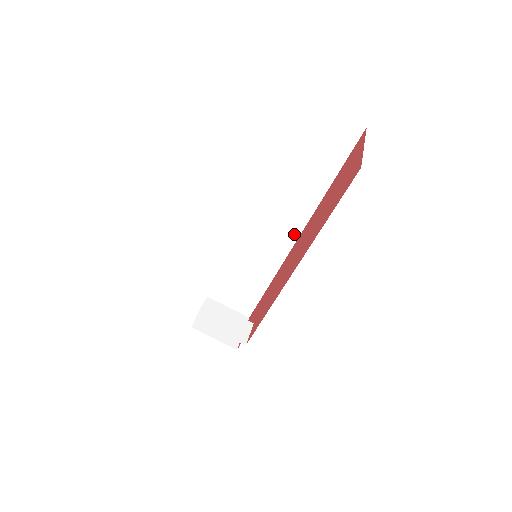
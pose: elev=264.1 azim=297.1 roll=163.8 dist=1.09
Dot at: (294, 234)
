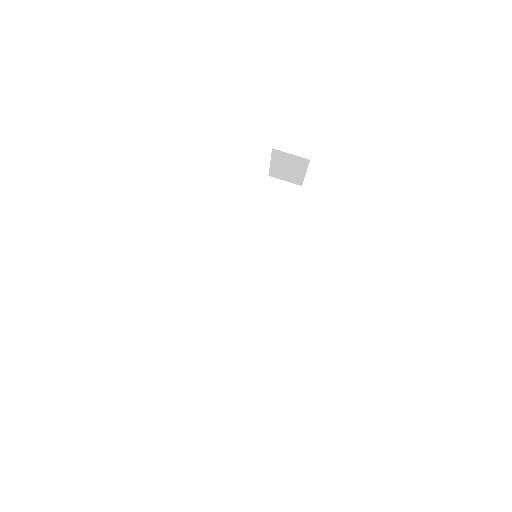
Dot at: (274, 258)
